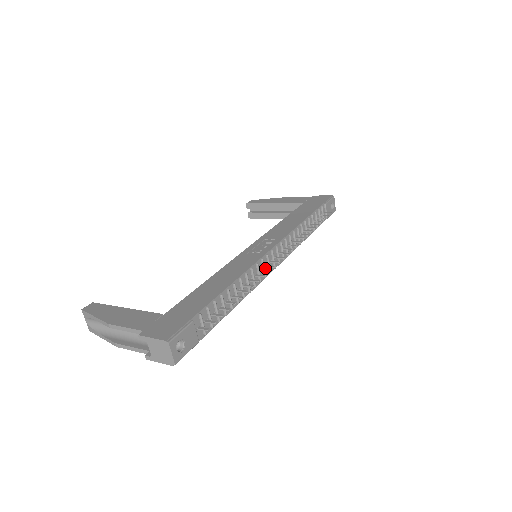
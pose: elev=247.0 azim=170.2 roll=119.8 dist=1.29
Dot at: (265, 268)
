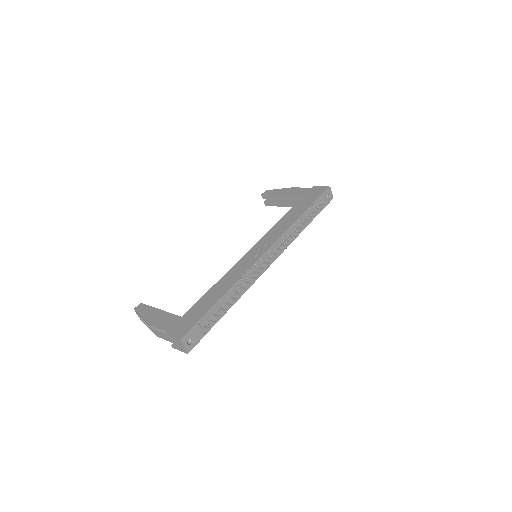
Dot at: (259, 269)
